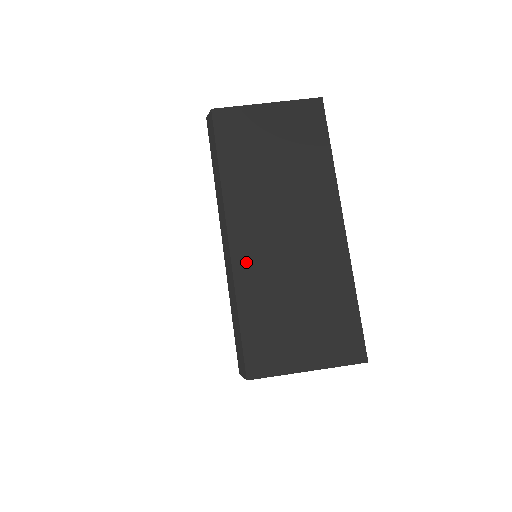
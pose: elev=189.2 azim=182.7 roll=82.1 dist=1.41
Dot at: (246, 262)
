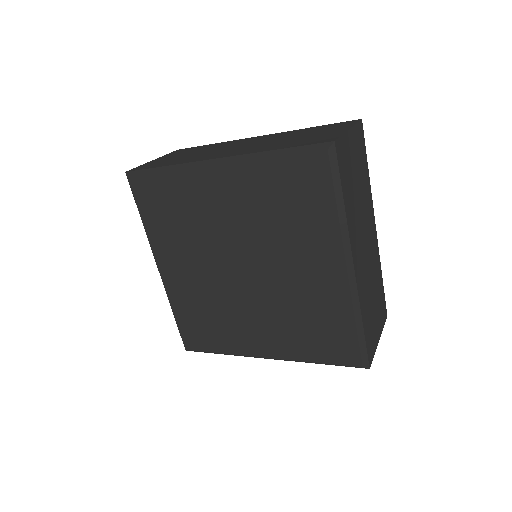
Dot at: (360, 282)
